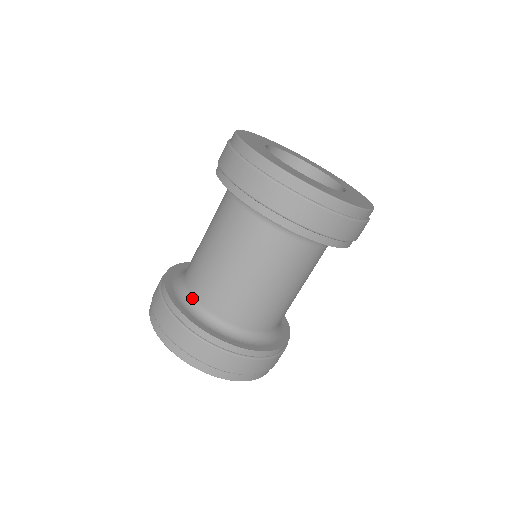
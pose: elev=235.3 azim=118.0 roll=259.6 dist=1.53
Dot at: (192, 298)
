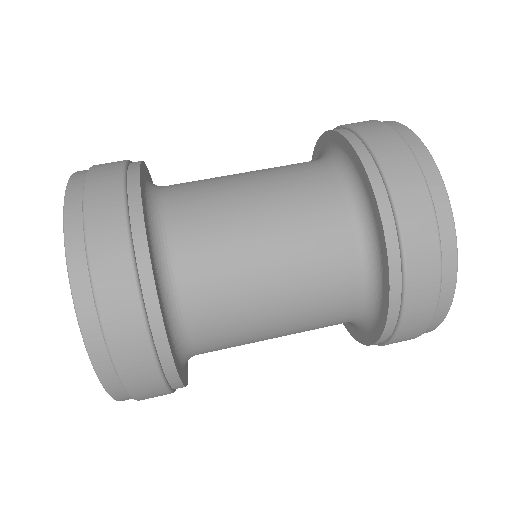
Dot at: (168, 253)
